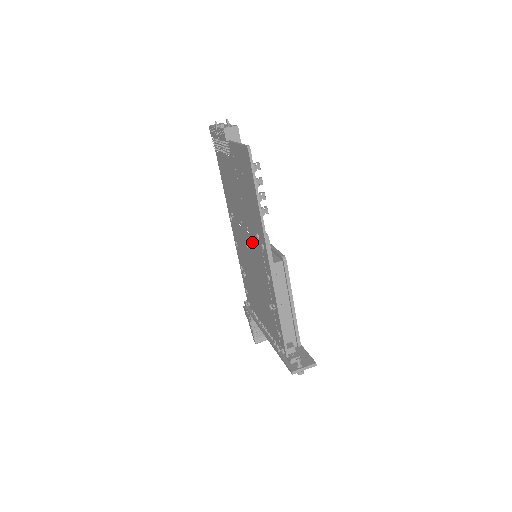
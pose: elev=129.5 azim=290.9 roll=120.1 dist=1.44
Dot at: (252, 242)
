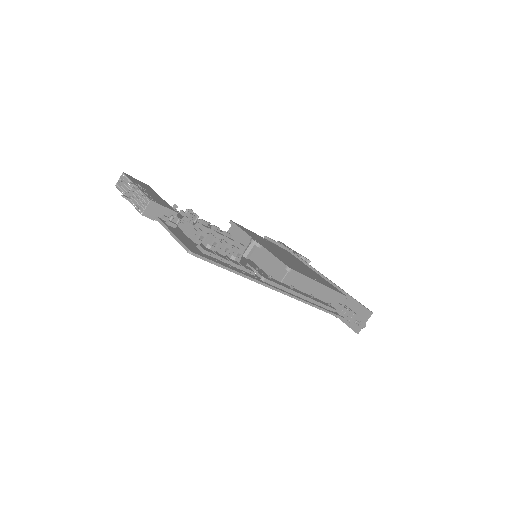
Dot at: occluded
